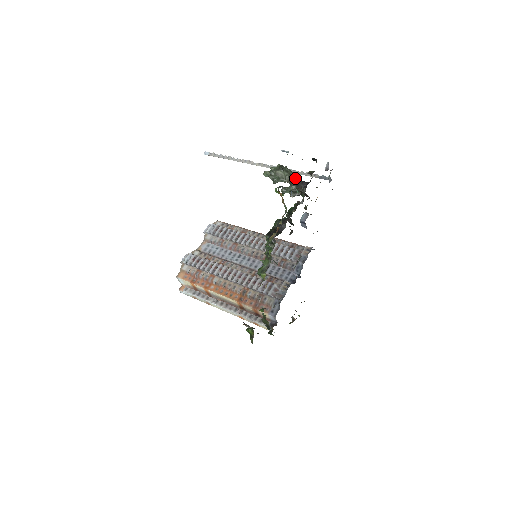
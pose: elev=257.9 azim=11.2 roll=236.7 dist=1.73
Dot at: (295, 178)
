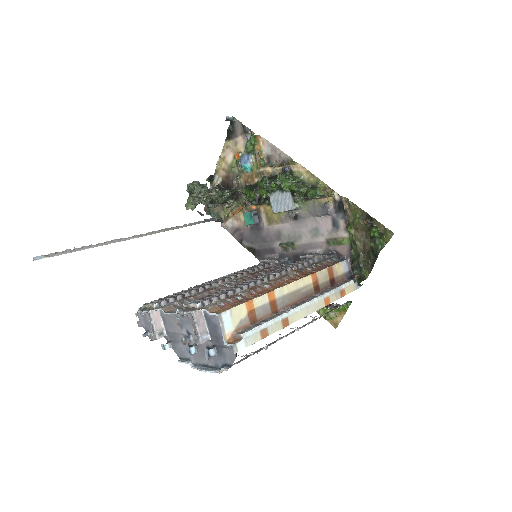
Dot at: (238, 153)
